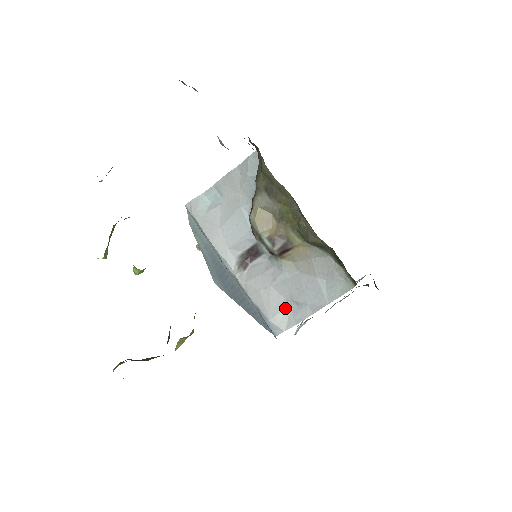
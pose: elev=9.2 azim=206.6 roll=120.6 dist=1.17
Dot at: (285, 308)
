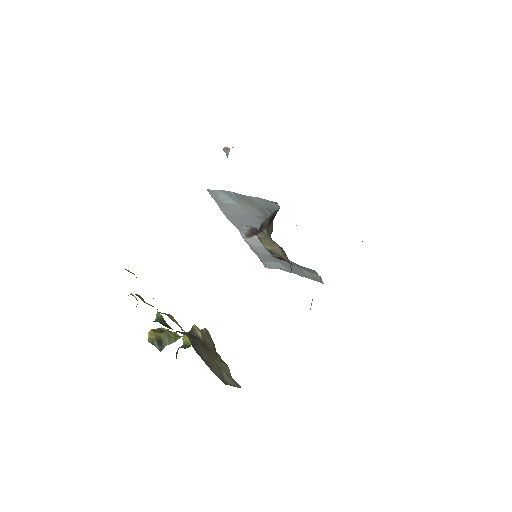
Dot at: (275, 262)
